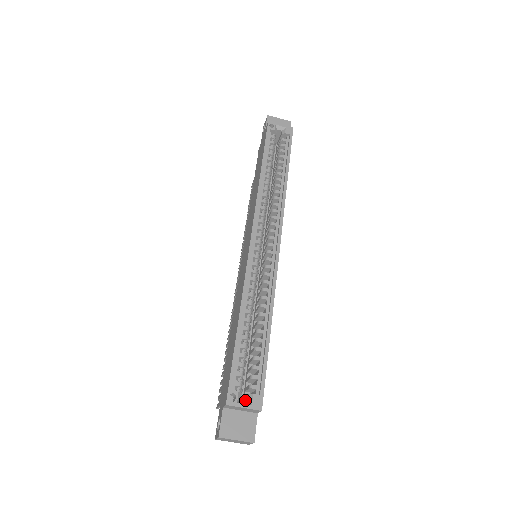
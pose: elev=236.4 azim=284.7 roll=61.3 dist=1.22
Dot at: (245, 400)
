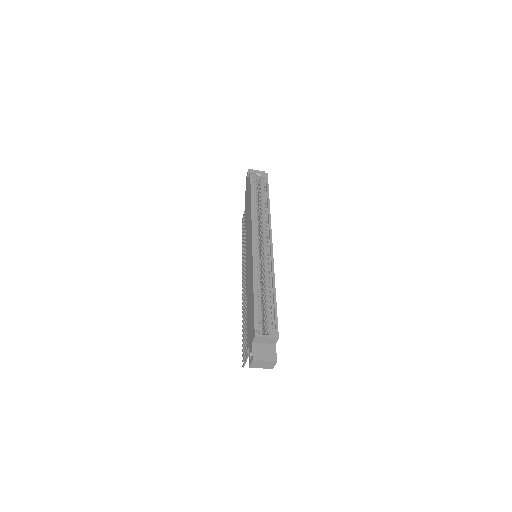
Dot at: occluded
